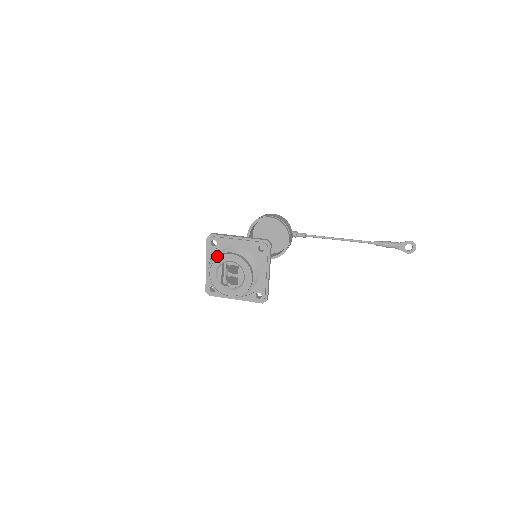
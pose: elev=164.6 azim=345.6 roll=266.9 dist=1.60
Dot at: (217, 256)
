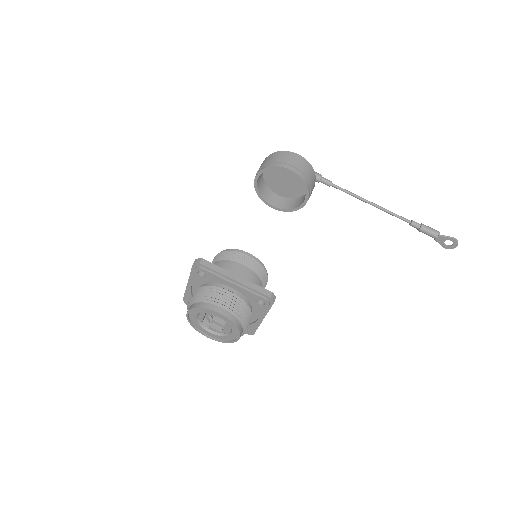
Dot at: (201, 307)
